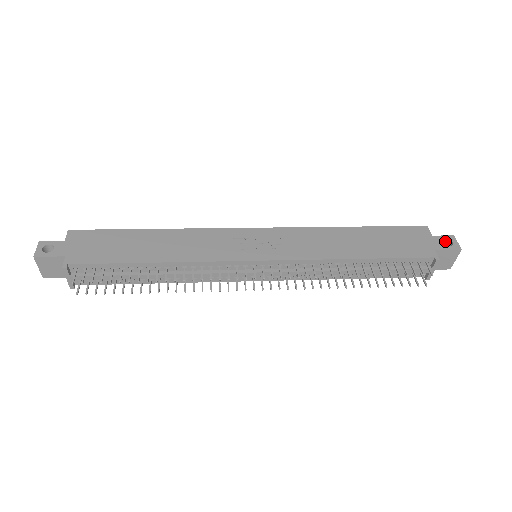
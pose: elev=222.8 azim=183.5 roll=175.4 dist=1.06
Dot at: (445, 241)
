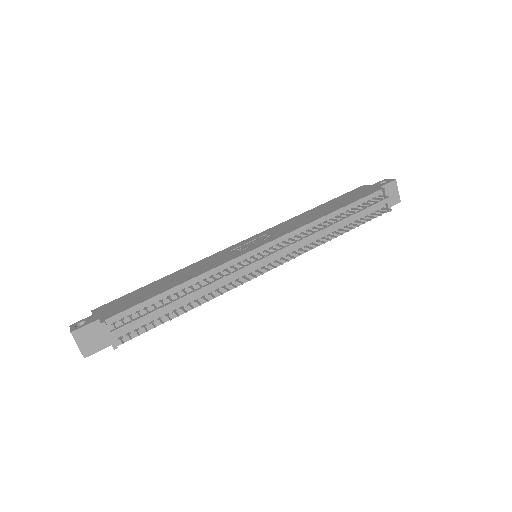
Dot at: occluded
